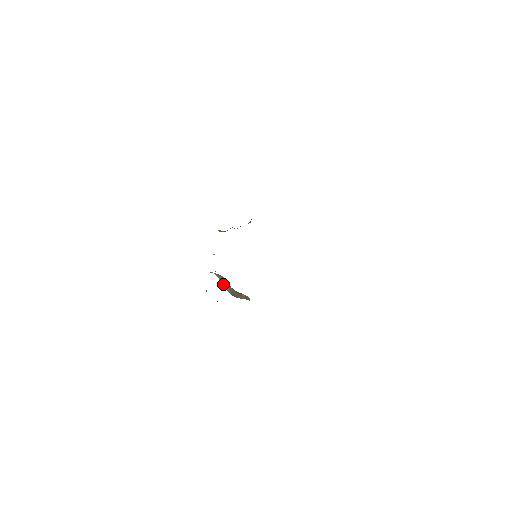
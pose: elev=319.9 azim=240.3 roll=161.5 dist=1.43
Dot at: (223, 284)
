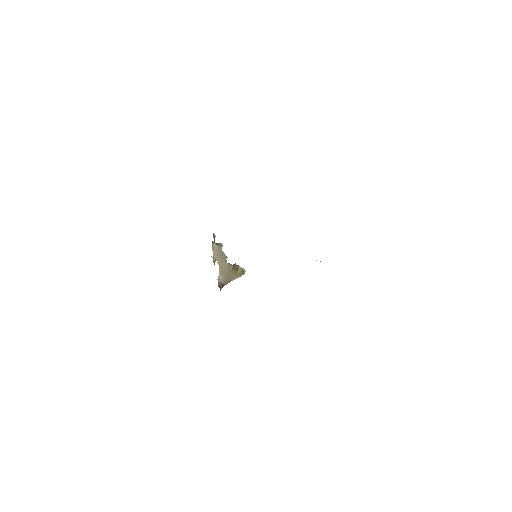
Dot at: (220, 270)
